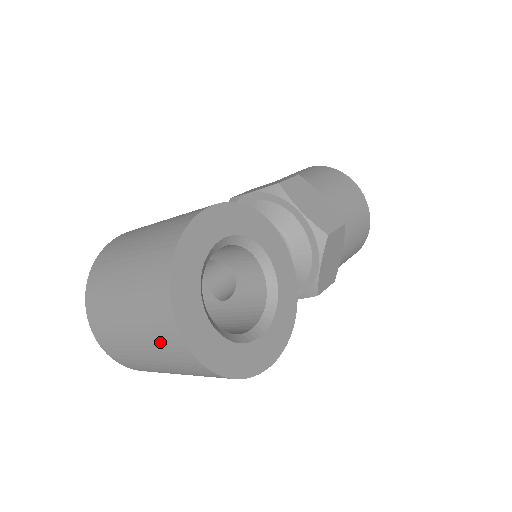
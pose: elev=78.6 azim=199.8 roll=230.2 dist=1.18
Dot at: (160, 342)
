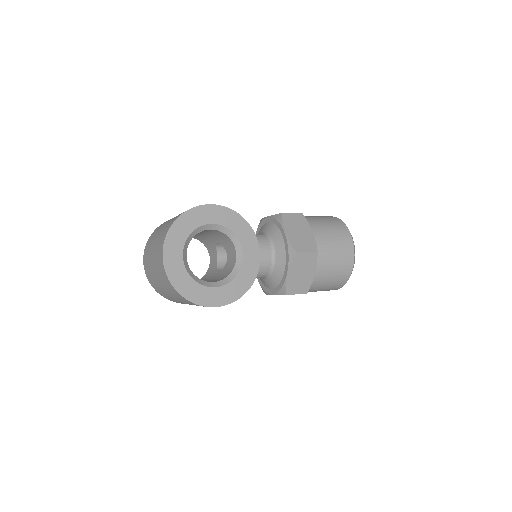
Dot at: (158, 265)
